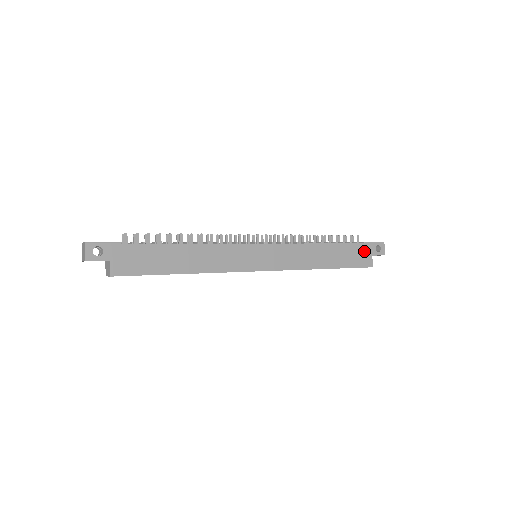
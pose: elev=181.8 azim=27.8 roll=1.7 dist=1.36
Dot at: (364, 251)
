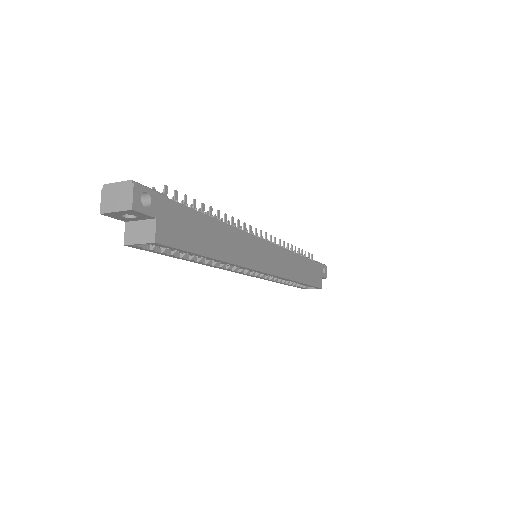
Dot at: (318, 271)
